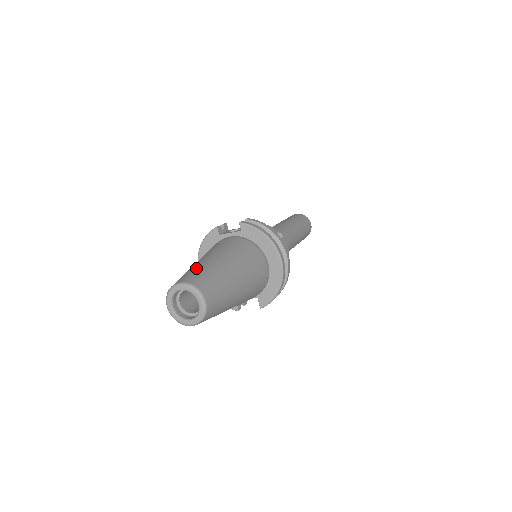
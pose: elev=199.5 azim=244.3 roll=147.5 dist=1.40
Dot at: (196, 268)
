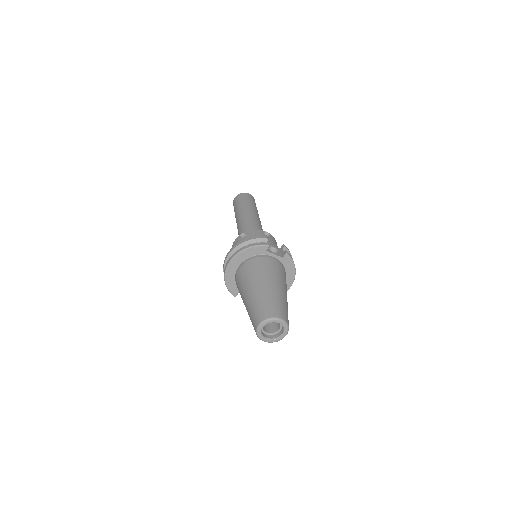
Dot at: (280, 301)
